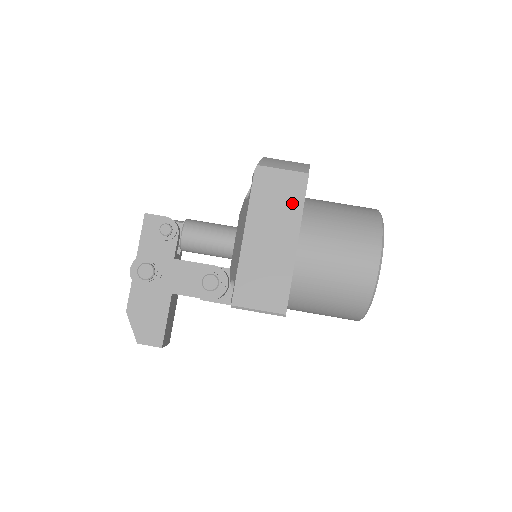
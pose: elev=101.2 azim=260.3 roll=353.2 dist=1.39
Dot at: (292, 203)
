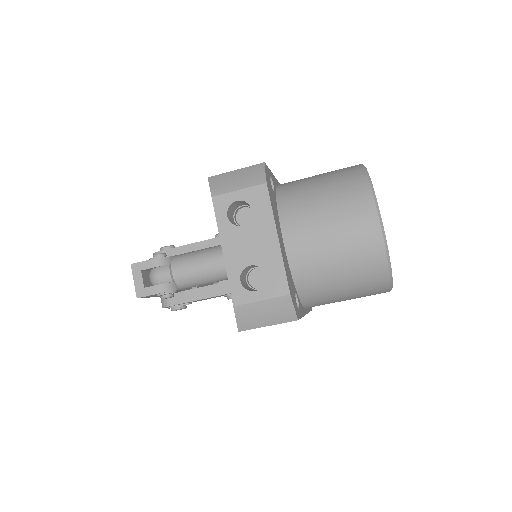
Dot at: occluded
